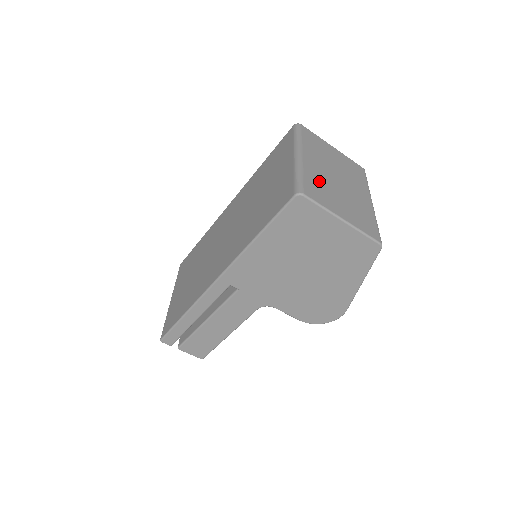
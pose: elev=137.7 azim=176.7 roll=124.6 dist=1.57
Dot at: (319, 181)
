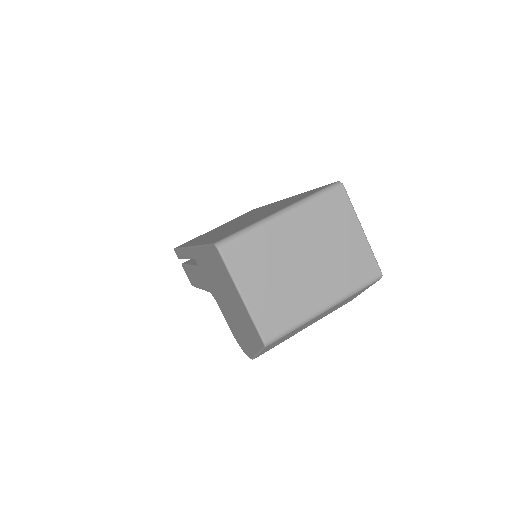
Dot at: (267, 250)
